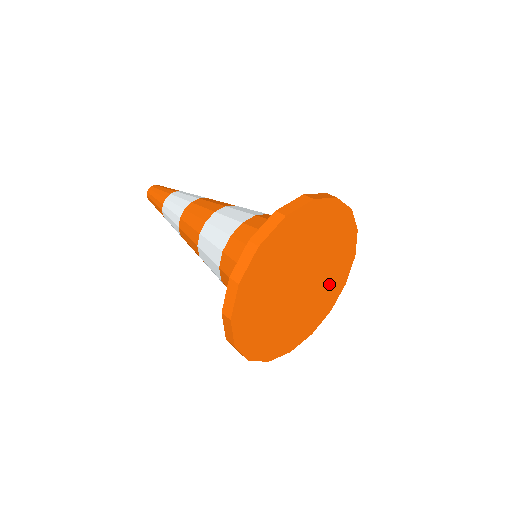
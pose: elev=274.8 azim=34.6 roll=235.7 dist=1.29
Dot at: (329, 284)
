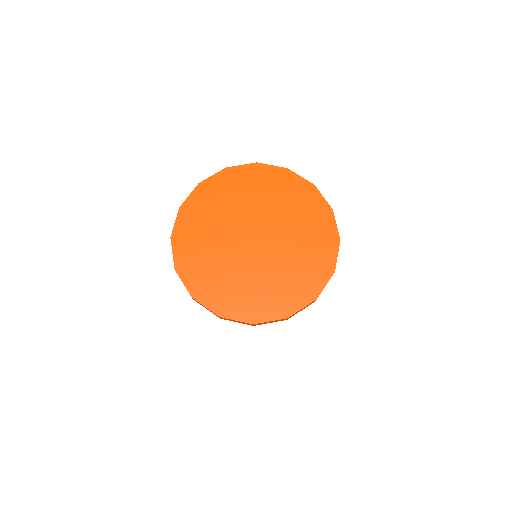
Dot at: (274, 286)
